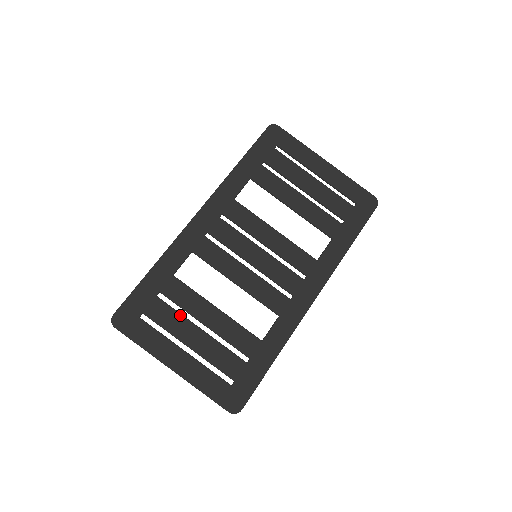
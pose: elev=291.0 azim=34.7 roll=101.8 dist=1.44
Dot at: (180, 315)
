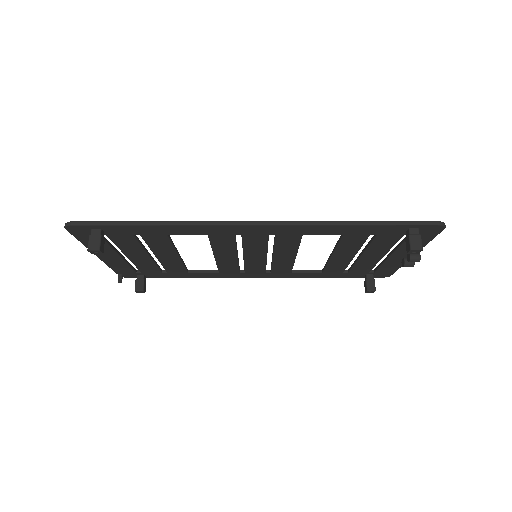
Dot at: (155, 261)
